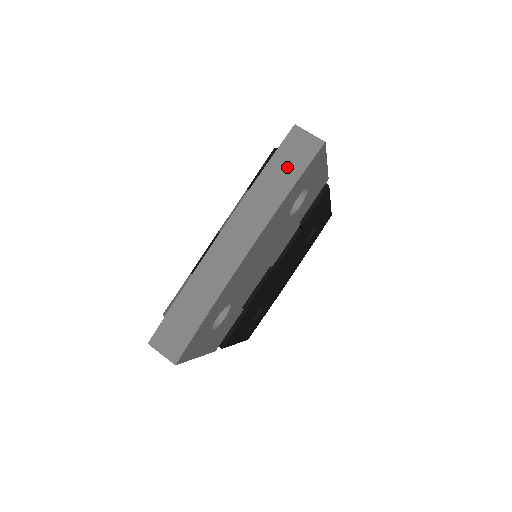
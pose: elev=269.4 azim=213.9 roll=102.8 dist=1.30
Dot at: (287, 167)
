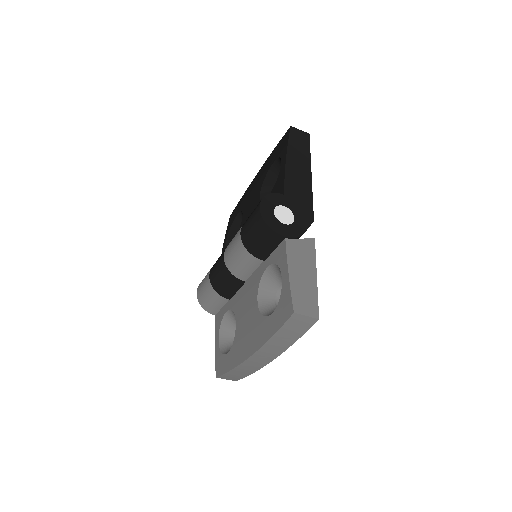
Dot at: (291, 333)
